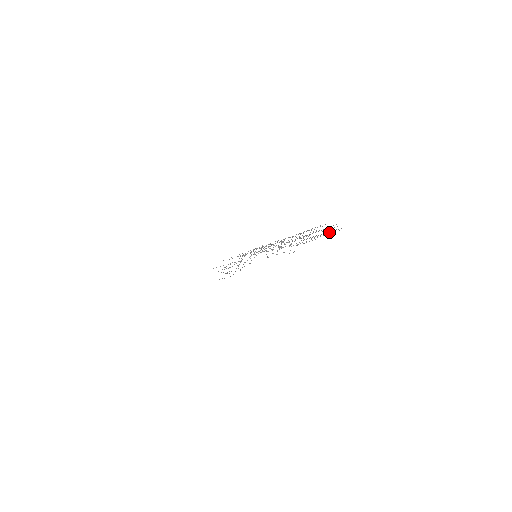
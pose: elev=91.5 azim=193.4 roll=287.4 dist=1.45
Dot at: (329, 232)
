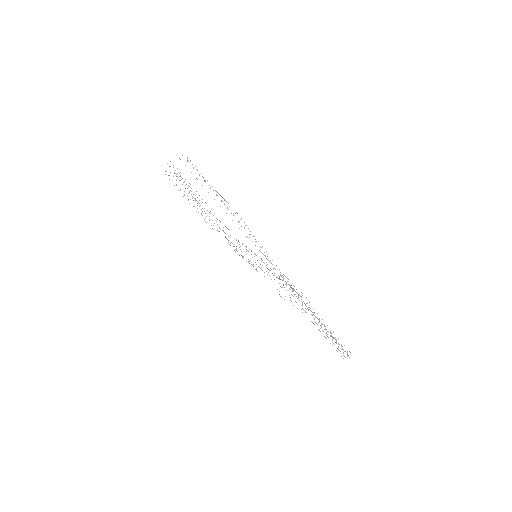
Dot at: occluded
